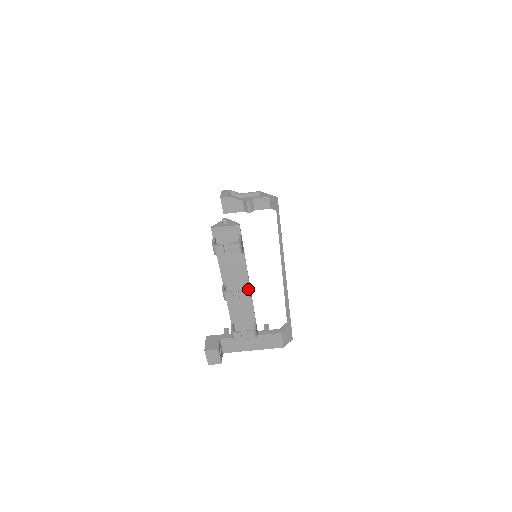
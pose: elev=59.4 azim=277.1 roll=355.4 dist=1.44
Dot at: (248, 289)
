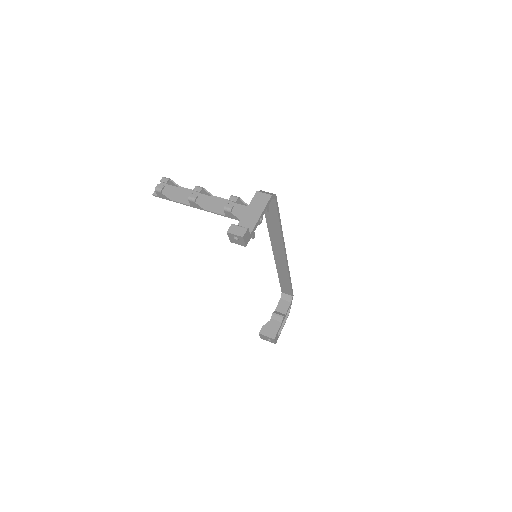
Dot at: (197, 186)
